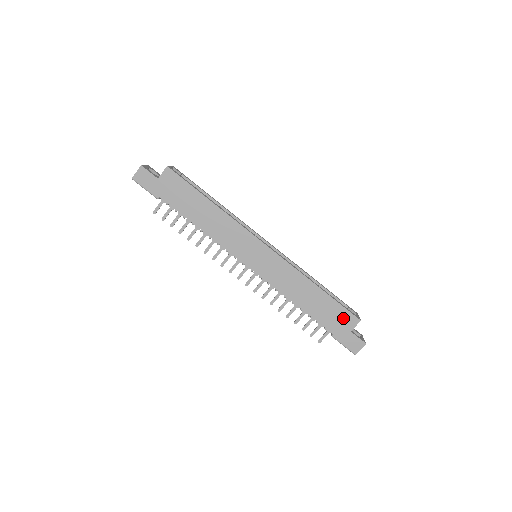
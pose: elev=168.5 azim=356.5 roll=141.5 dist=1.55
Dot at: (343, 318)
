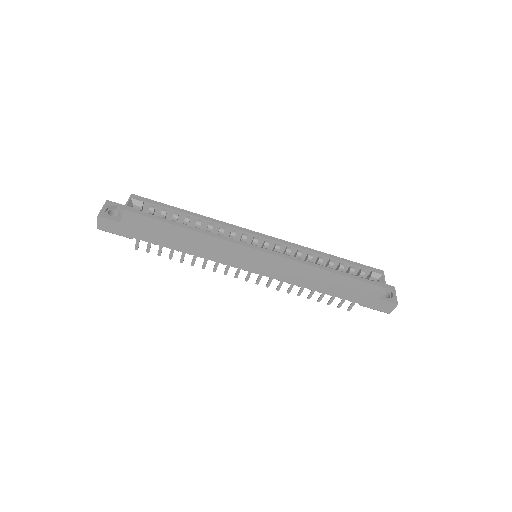
Dot at: (367, 290)
